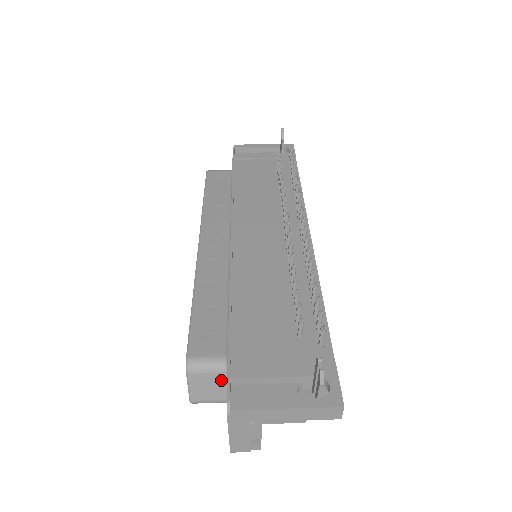
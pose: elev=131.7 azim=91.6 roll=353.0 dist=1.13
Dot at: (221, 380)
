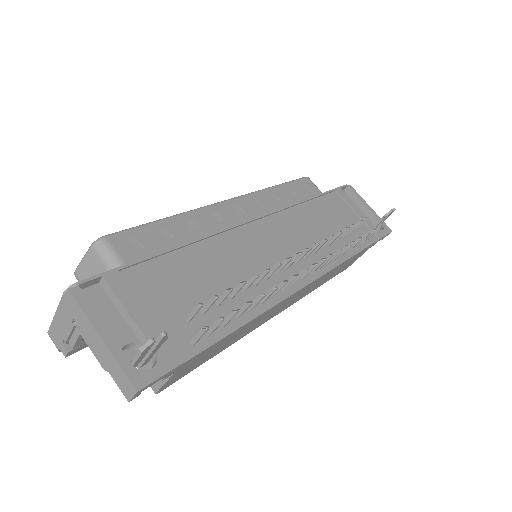
Dot at: occluded
